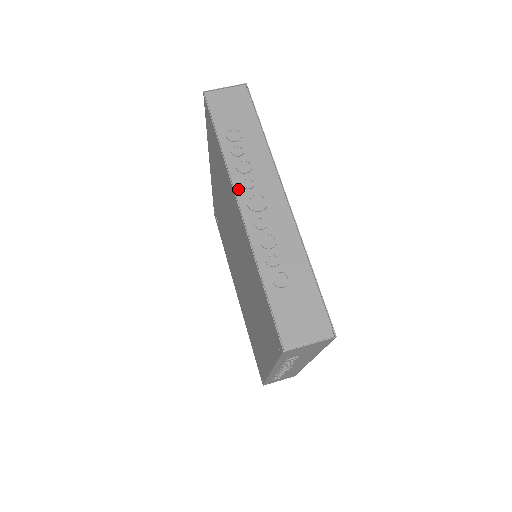
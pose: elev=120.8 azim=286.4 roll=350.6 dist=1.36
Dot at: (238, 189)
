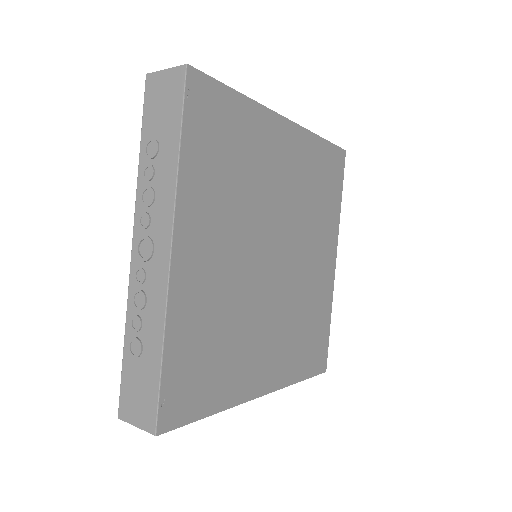
Dot at: occluded
